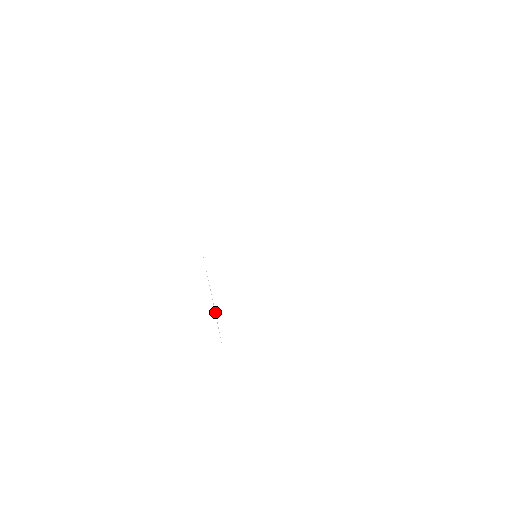
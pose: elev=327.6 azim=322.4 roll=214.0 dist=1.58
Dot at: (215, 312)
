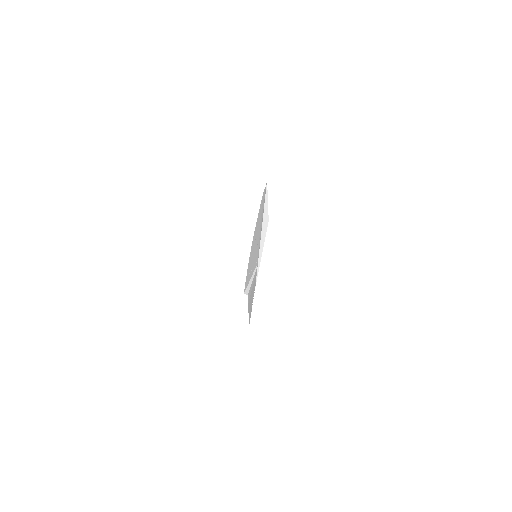
Dot at: (267, 218)
